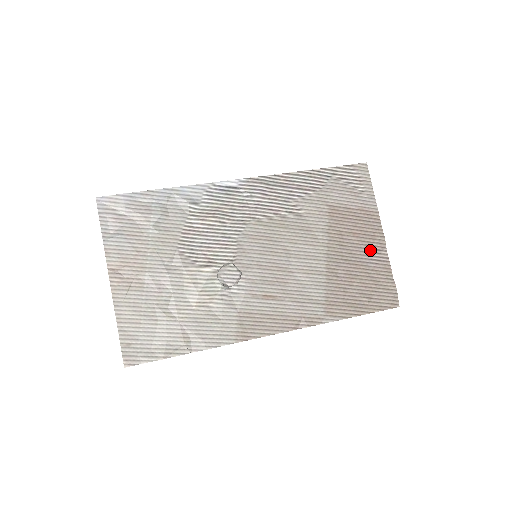
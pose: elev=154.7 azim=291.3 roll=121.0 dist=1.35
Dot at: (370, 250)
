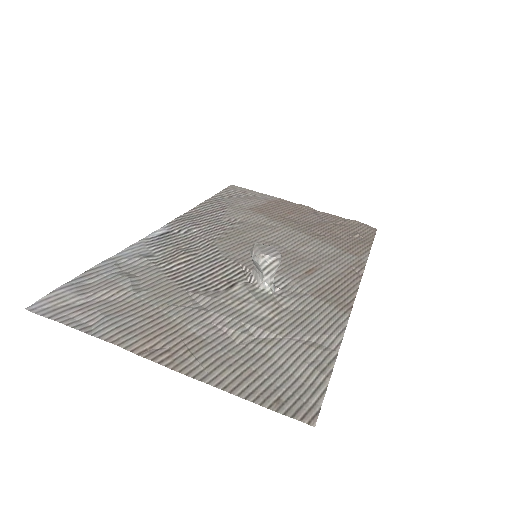
Dot at: (311, 215)
